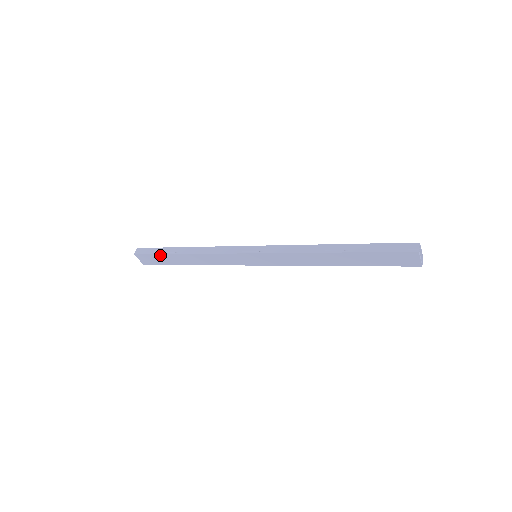
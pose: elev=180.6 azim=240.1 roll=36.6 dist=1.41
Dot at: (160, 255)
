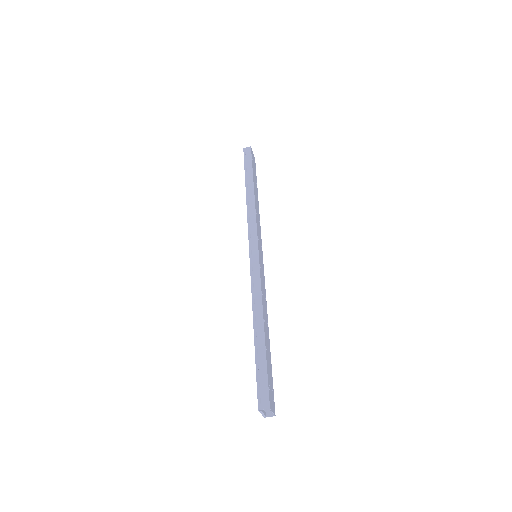
Dot at: (245, 171)
